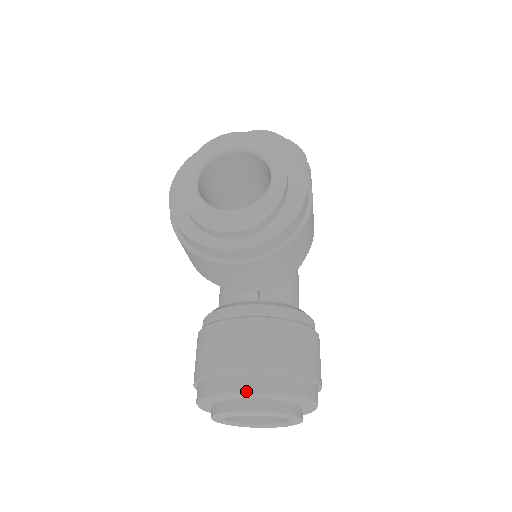
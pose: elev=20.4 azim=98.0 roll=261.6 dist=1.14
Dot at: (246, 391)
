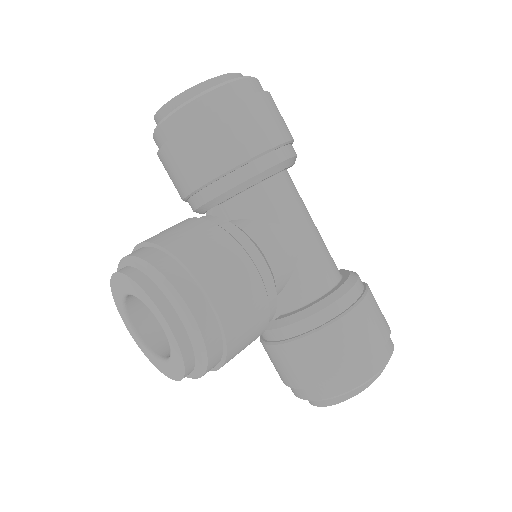
Dot at: (306, 399)
